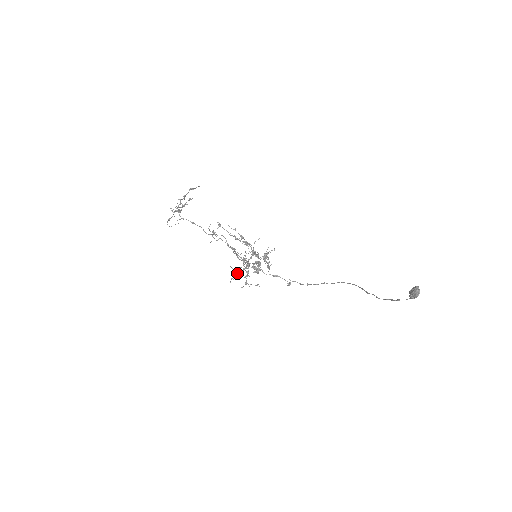
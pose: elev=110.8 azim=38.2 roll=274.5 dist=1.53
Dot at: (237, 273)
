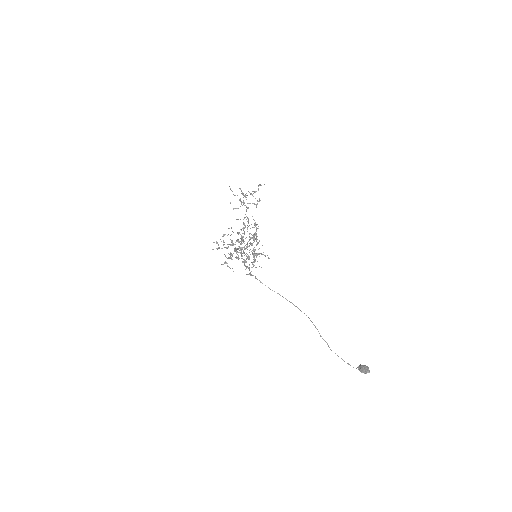
Dot at: occluded
